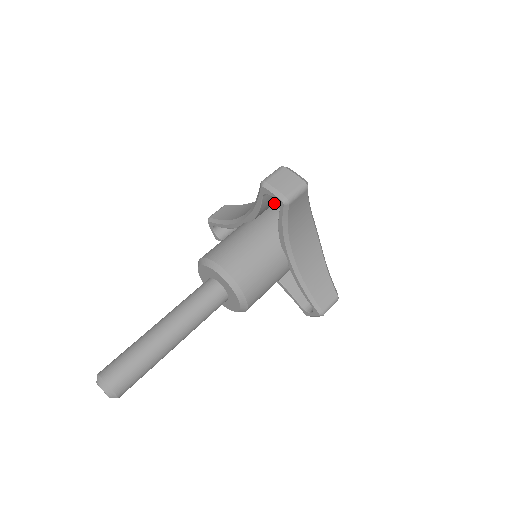
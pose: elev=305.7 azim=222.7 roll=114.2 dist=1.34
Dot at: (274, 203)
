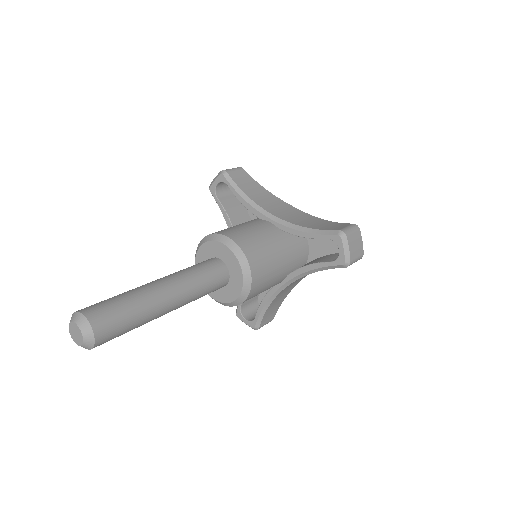
Dot at: occluded
